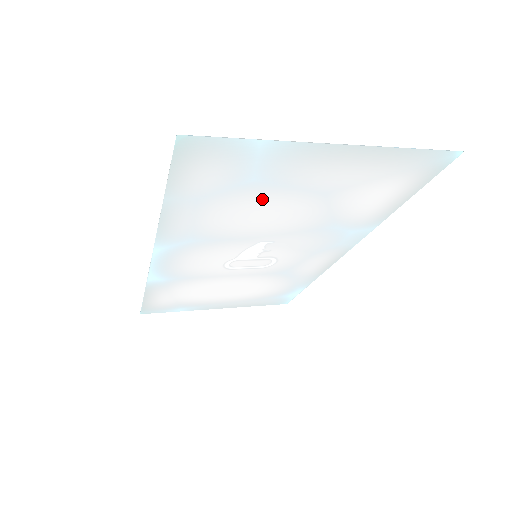
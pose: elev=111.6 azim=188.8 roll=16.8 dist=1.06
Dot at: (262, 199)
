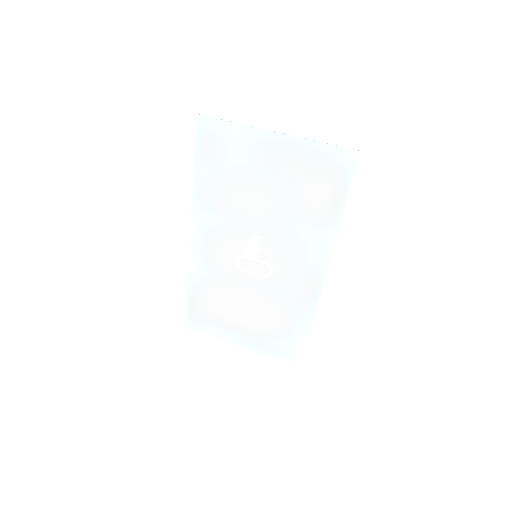
Dot at: (246, 180)
